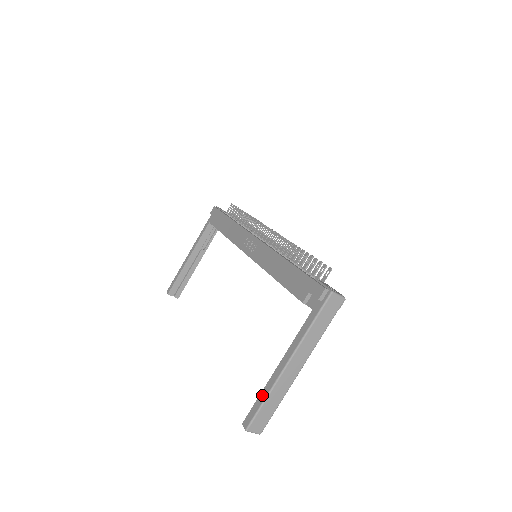
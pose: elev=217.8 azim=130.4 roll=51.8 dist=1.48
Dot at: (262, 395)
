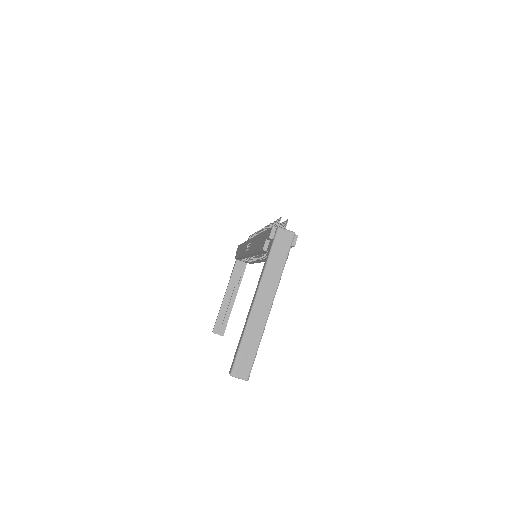
Dot at: (240, 339)
